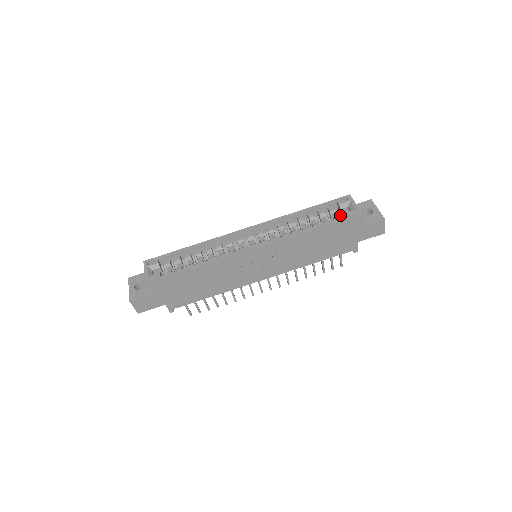
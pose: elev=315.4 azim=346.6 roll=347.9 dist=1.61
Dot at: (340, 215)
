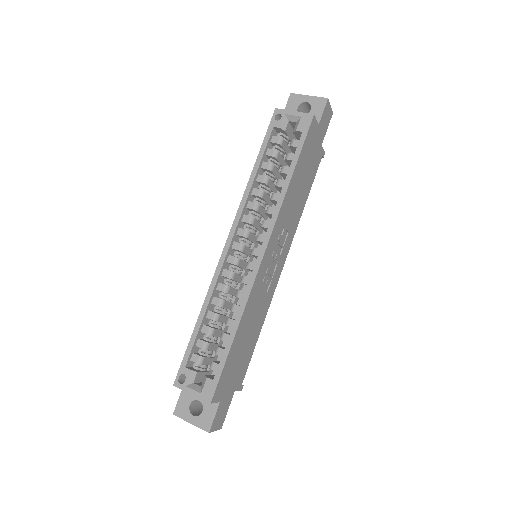
Dot at: (287, 137)
